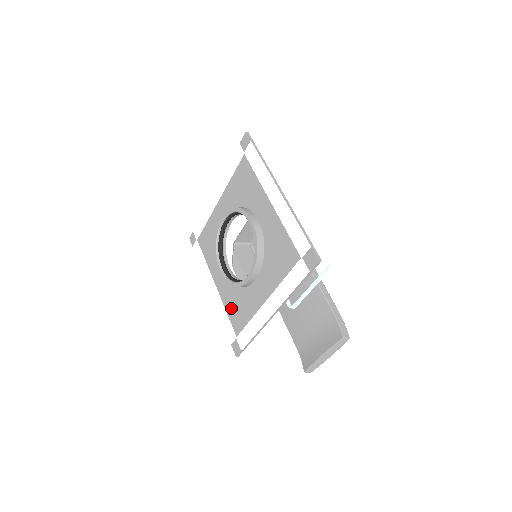
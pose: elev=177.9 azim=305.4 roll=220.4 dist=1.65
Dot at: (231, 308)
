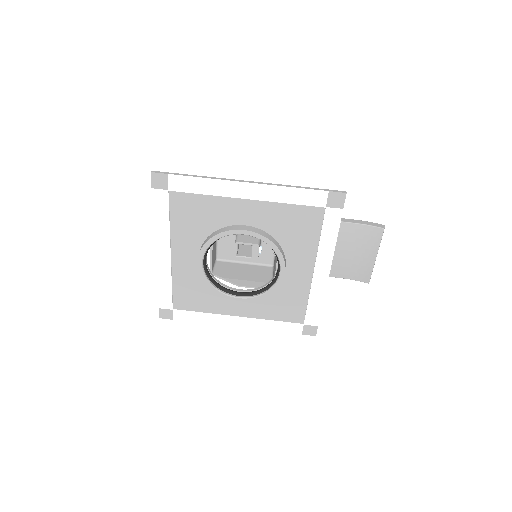
Dot at: (276, 313)
